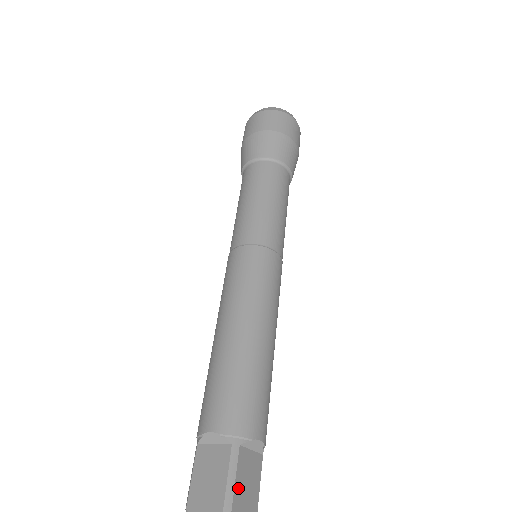
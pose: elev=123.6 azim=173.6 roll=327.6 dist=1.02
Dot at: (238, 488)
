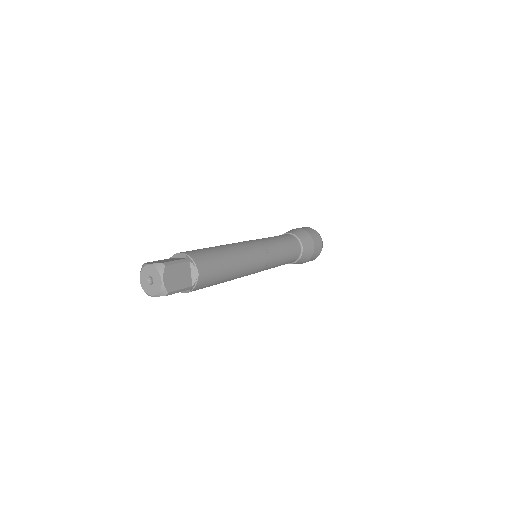
Dot at: (175, 268)
